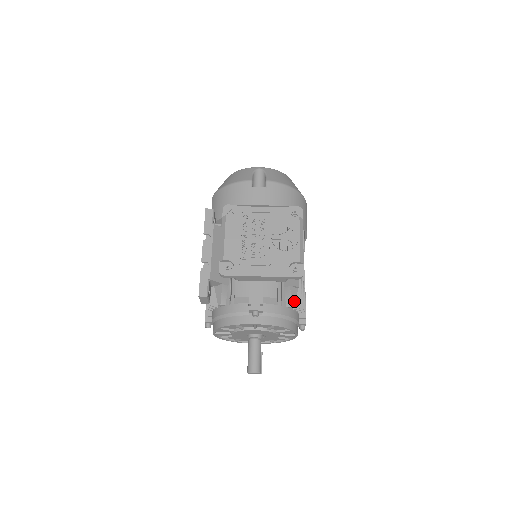
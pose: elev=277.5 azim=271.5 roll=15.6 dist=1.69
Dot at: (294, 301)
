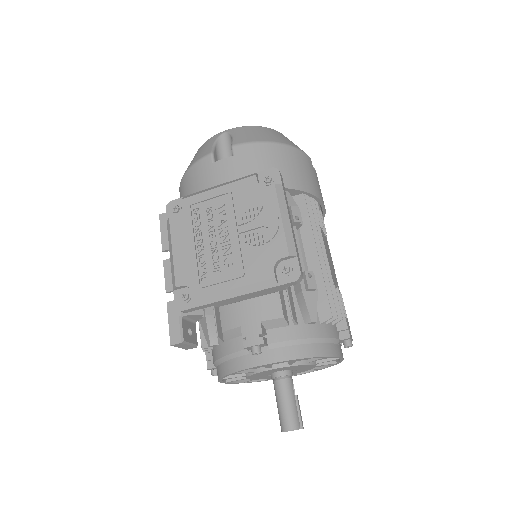
Dot at: (315, 312)
